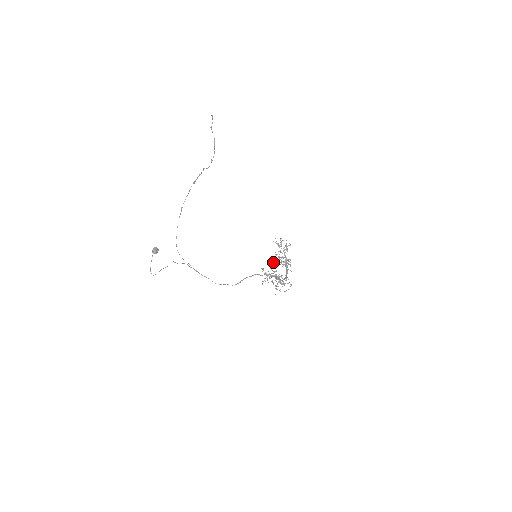
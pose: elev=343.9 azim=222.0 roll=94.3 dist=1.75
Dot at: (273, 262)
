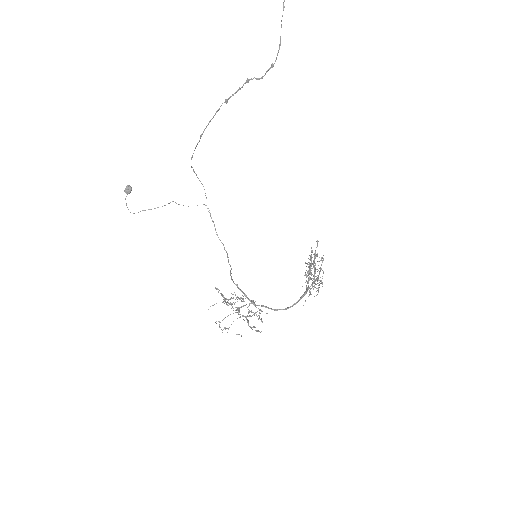
Dot at: occluded
